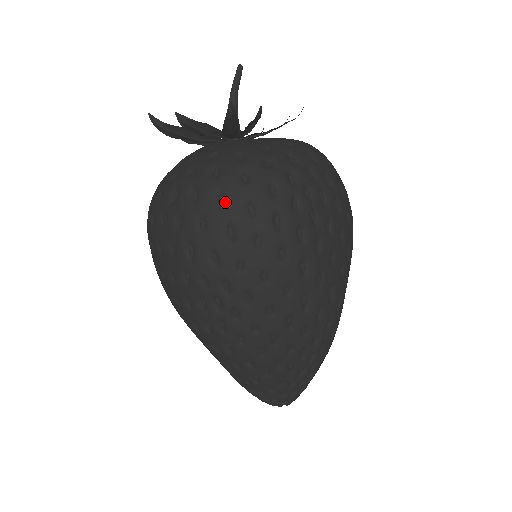
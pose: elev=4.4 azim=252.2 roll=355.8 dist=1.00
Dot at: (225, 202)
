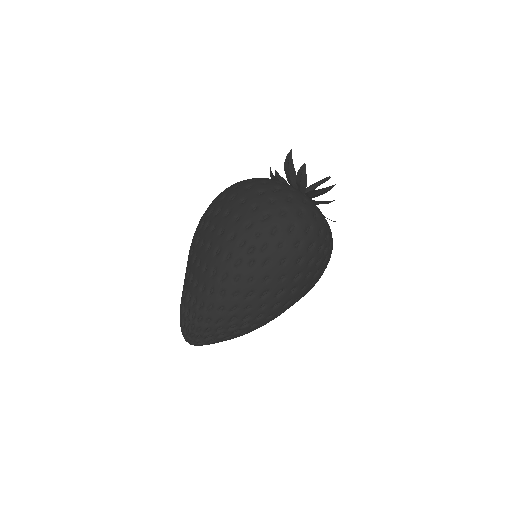
Dot at: (302, 215)
